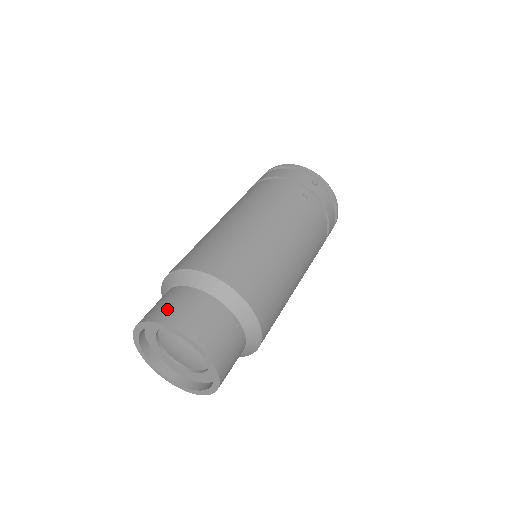
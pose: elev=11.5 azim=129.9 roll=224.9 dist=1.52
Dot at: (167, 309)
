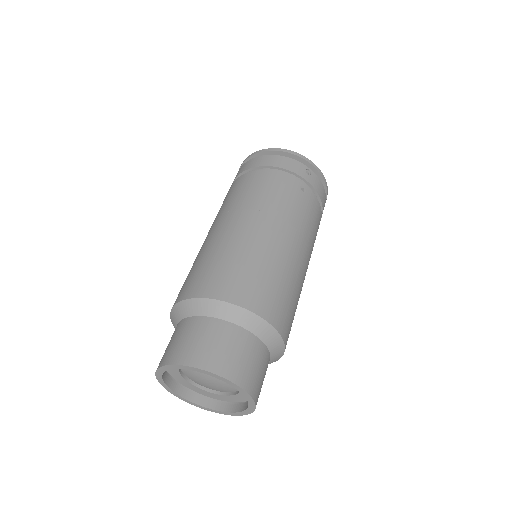
Dot at: (197, 349)
